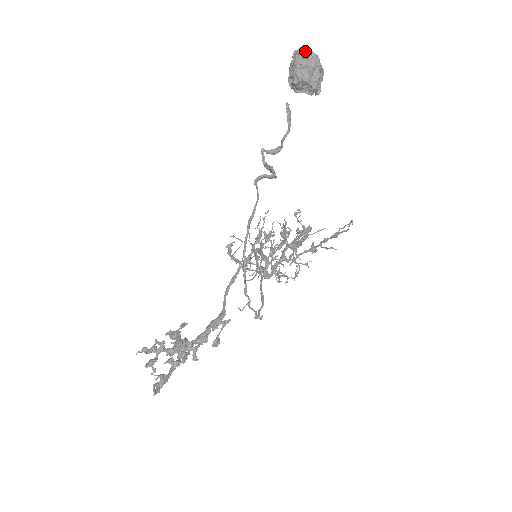
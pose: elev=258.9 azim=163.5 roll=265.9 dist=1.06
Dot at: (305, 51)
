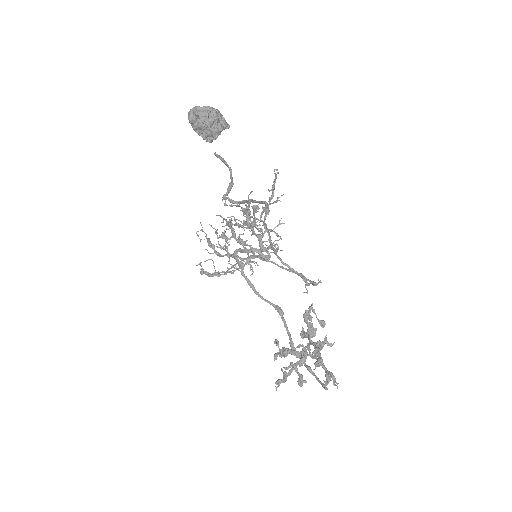
Dot at: (201, 112)
